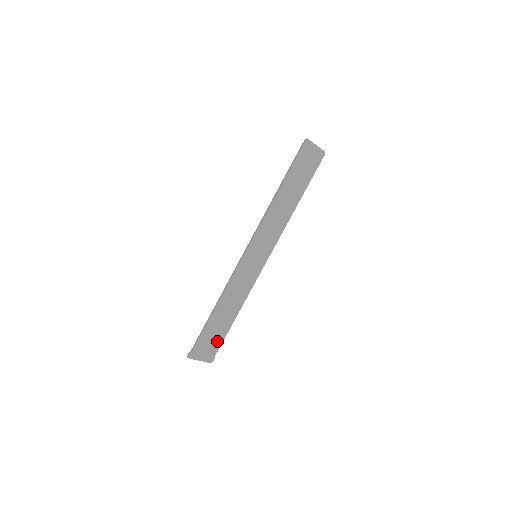
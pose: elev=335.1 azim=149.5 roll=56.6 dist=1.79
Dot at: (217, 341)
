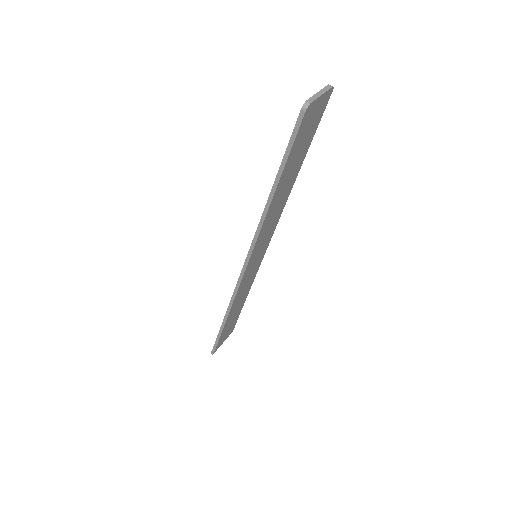
Dot at: (234, 322)
